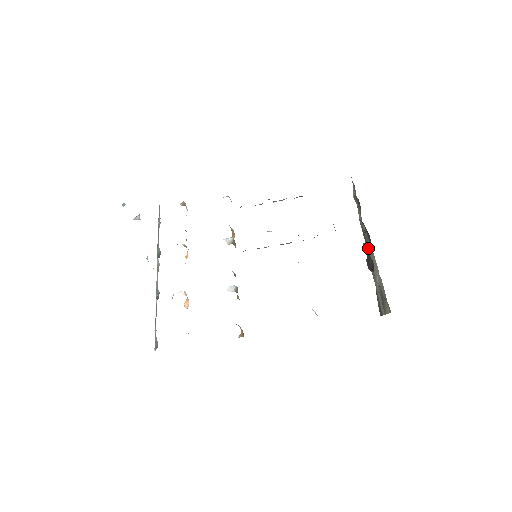
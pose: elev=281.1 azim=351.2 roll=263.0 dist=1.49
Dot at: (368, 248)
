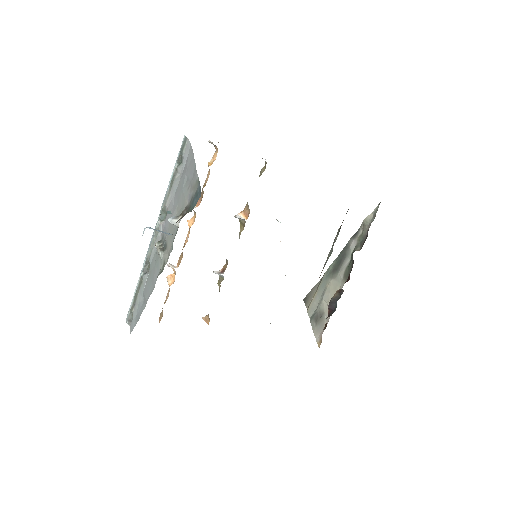
Dot at: (341, 294)
